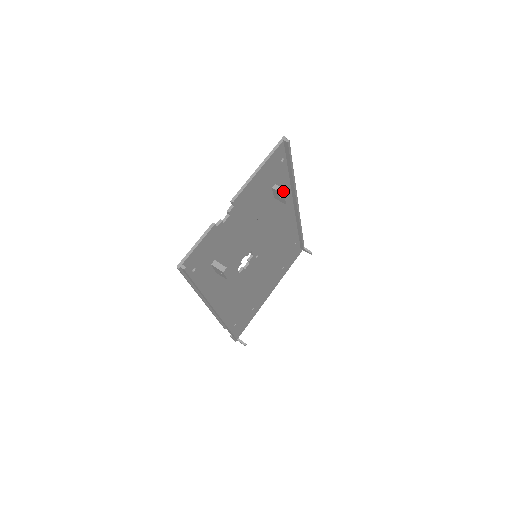
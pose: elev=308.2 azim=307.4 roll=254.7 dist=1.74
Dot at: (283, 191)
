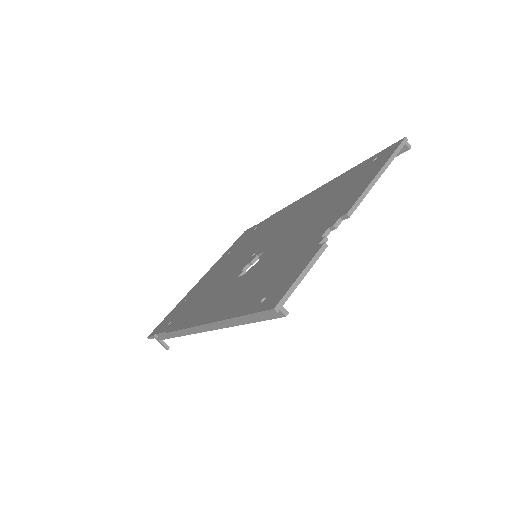
Dot at: occluded
